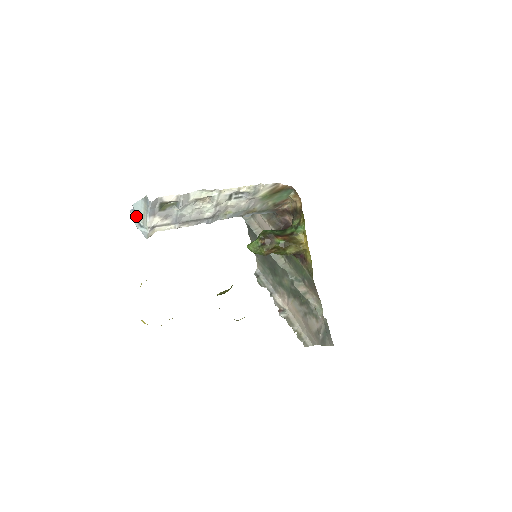
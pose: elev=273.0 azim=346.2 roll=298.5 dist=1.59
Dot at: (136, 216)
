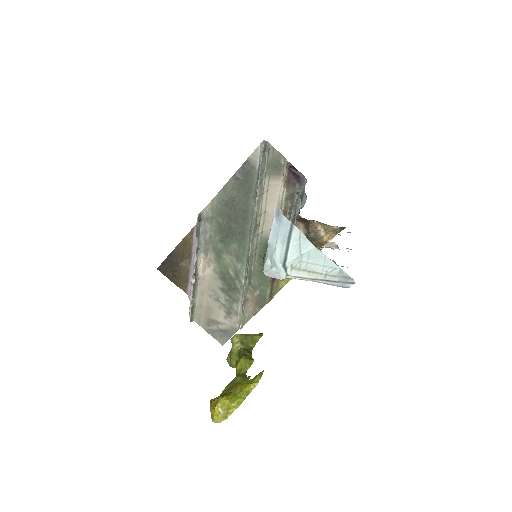
Dot at: (289, 242)
